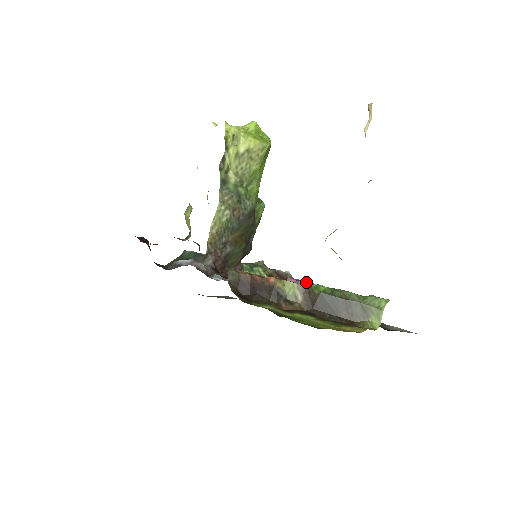
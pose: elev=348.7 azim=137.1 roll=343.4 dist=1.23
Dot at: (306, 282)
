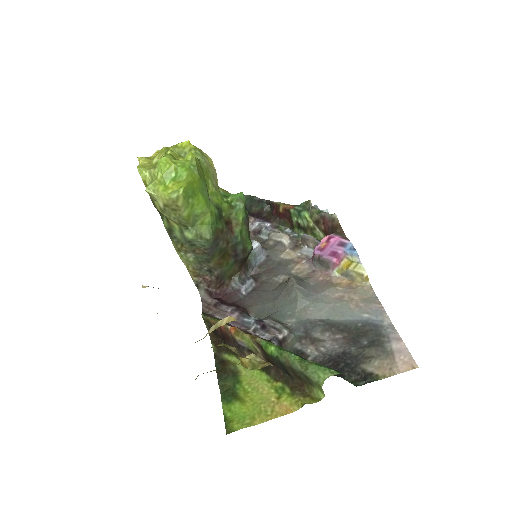
Dot at: (329, 258)
